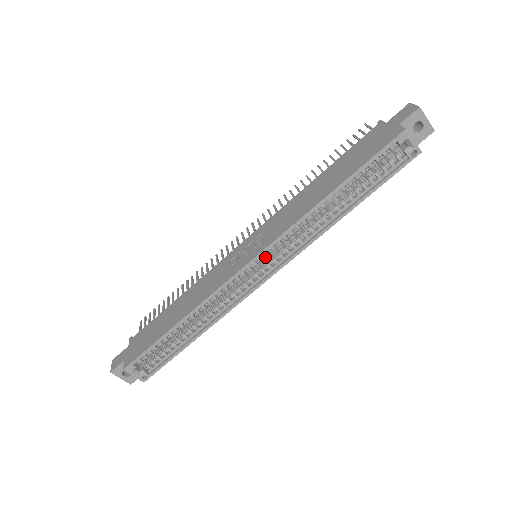
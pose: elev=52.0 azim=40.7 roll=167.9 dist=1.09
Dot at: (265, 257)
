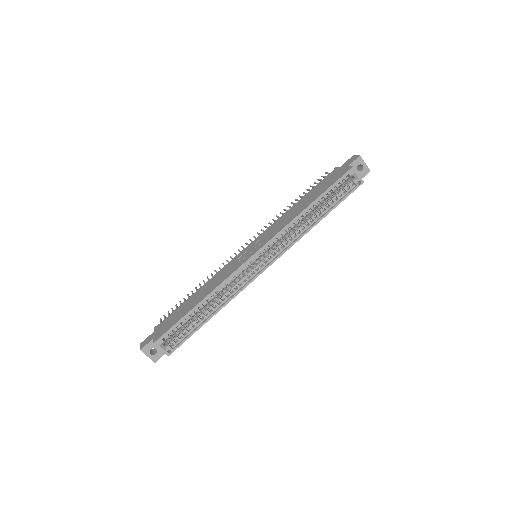
Dot at: (263, 255)
